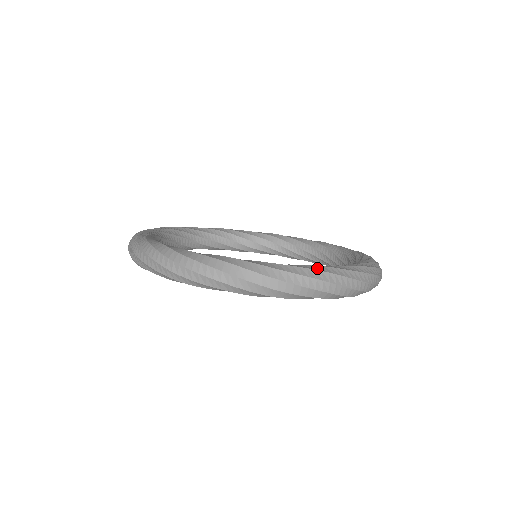
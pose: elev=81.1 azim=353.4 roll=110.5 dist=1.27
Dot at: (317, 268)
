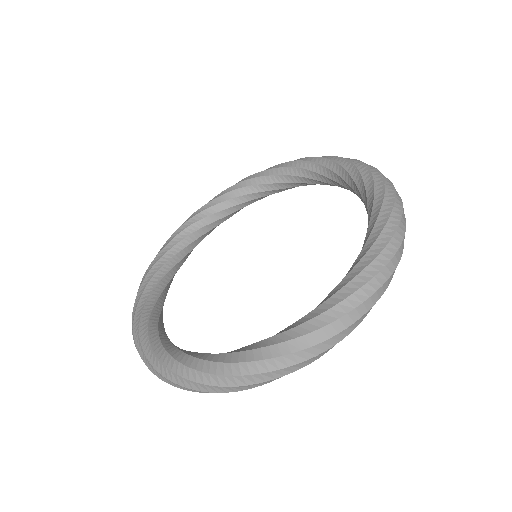
Dot at: (259, 355)
